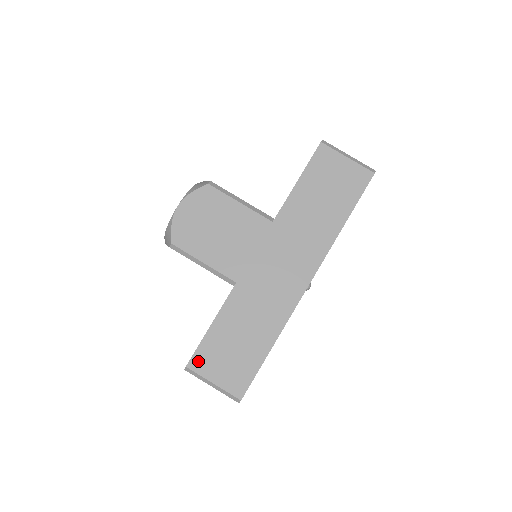
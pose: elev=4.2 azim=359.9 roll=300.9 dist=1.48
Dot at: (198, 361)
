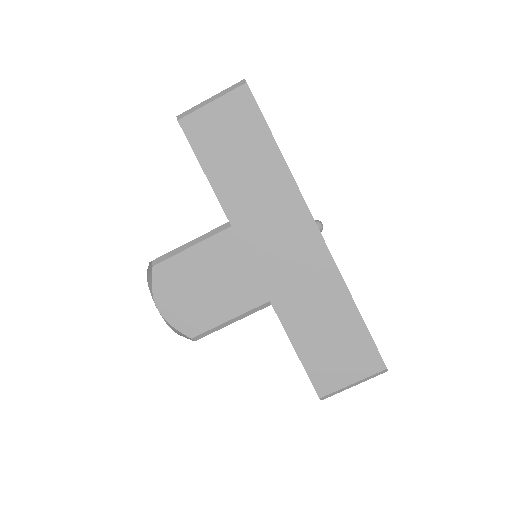
Dot at: (322, 384)
